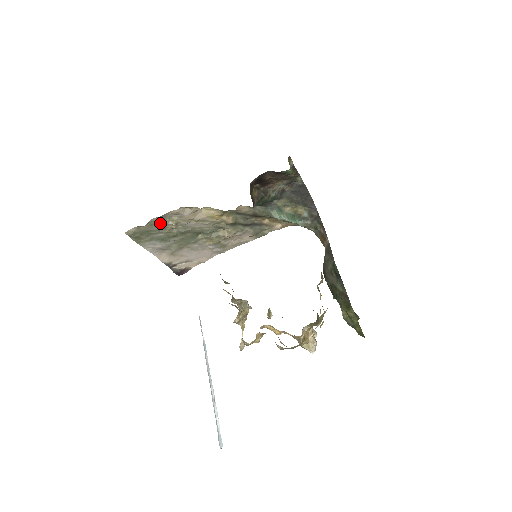
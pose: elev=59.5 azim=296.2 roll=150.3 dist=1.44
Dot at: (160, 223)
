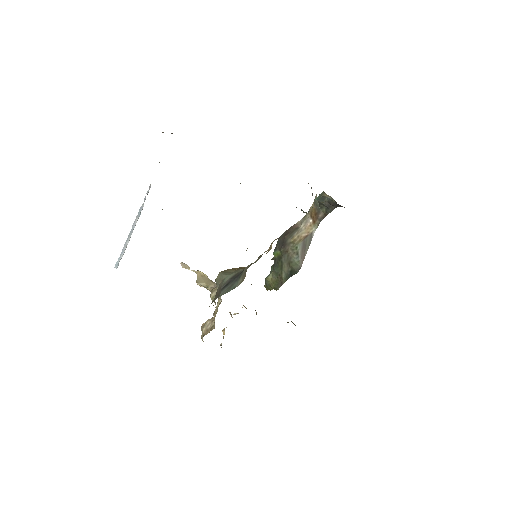
Dot at: occluded
